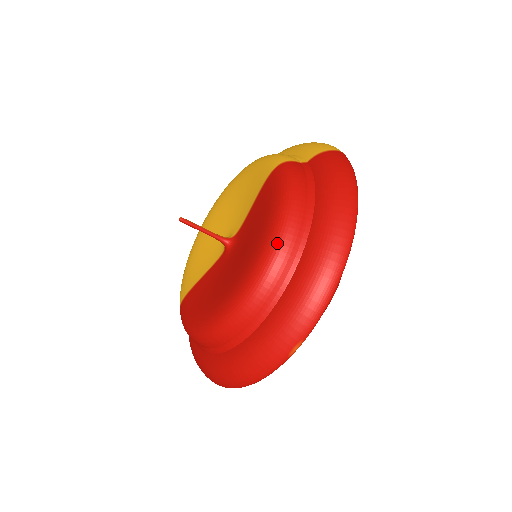
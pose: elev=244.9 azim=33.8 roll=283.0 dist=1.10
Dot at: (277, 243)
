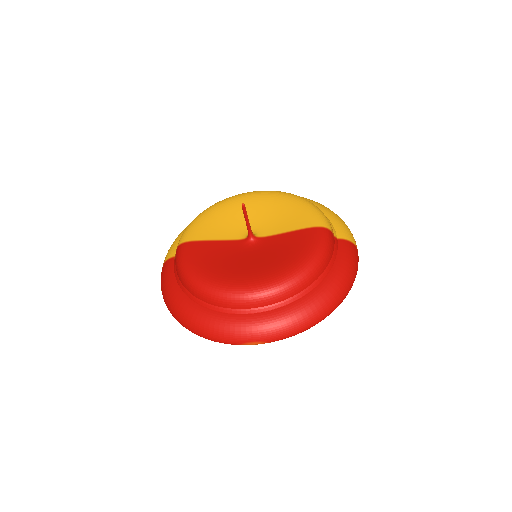
Dot at: (295, 281)
